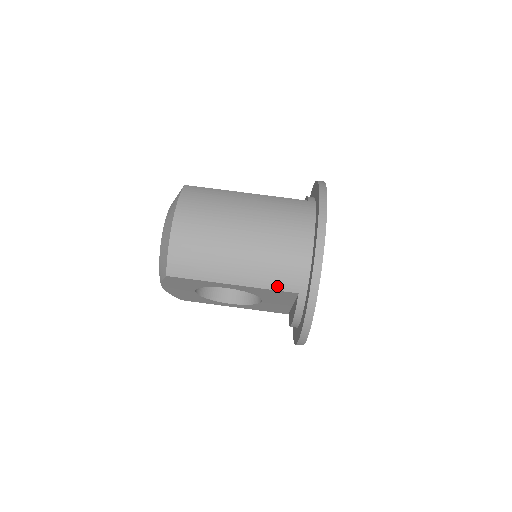
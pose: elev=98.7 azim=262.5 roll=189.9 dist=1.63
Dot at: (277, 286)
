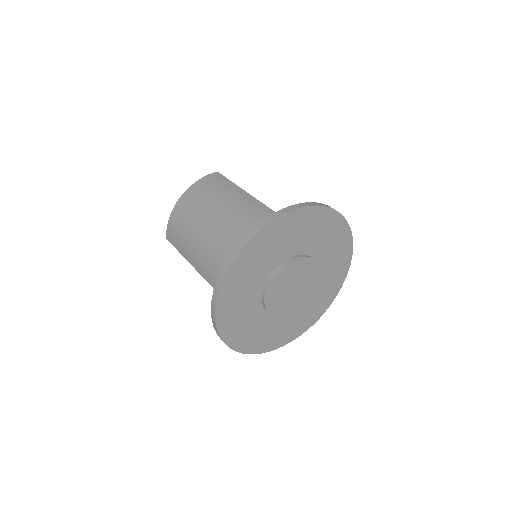
Dot at: (212, 283)
